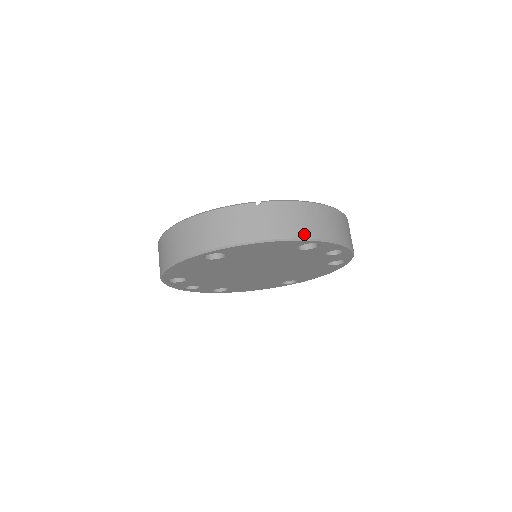
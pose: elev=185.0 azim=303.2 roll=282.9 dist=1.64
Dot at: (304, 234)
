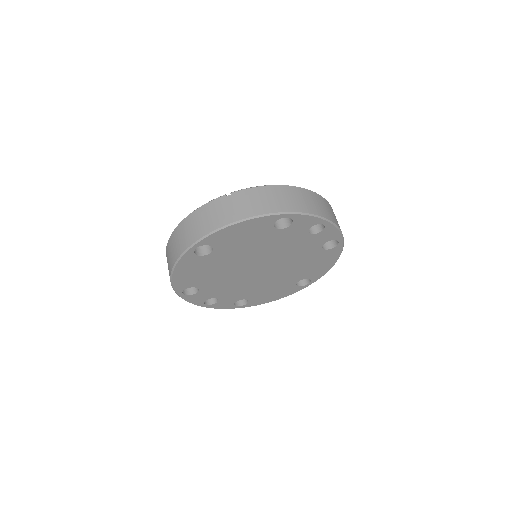
Dot at: (272, 210)
